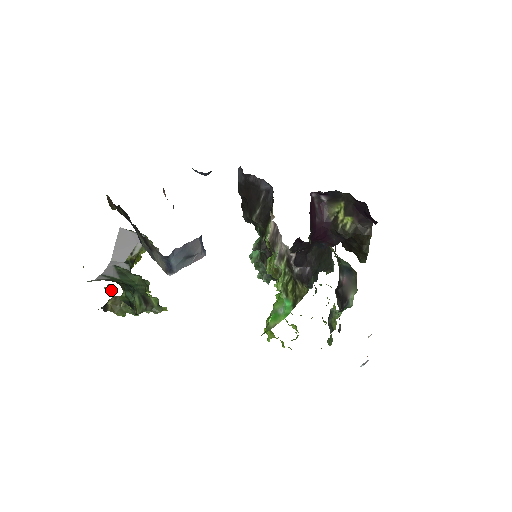
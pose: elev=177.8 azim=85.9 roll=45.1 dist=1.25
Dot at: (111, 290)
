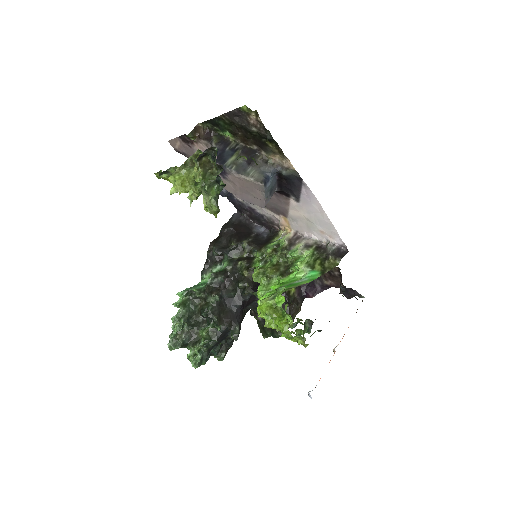
Dot at: (191, 160)
